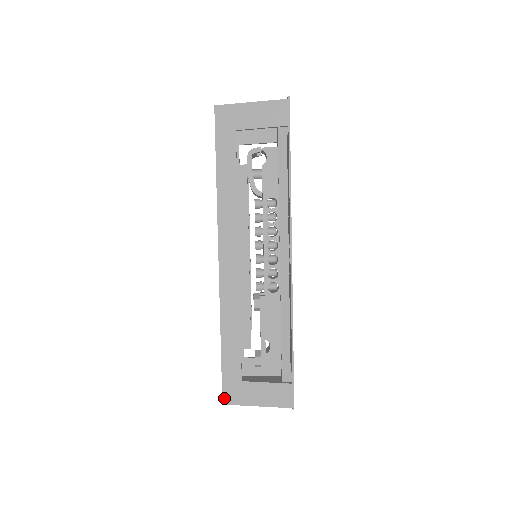
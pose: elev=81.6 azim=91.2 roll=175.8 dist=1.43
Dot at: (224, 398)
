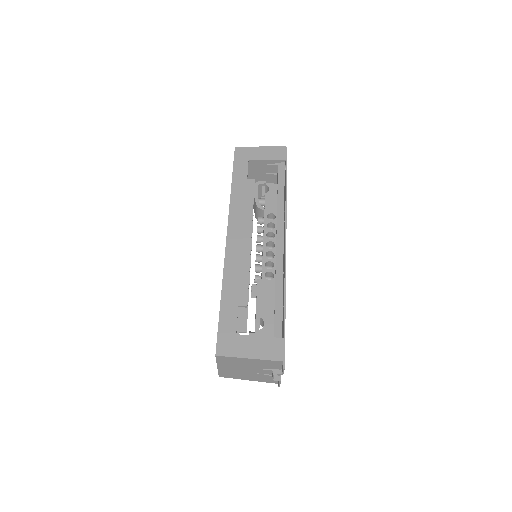
Dot at: (218, 349)
